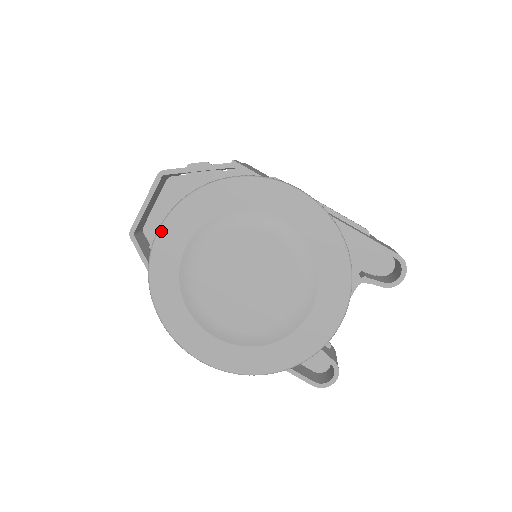
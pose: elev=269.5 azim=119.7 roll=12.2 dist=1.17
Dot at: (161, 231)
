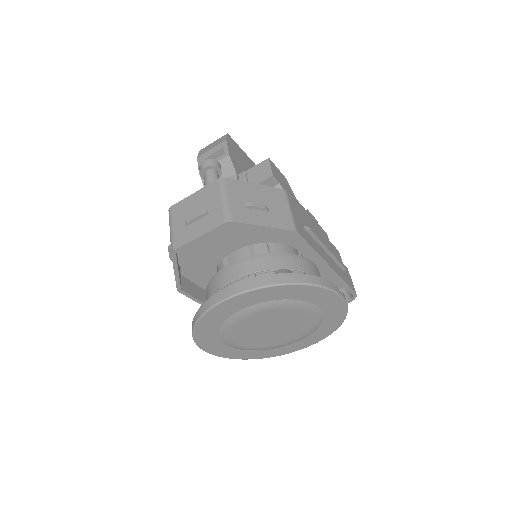
Dot at: (229, 300)
